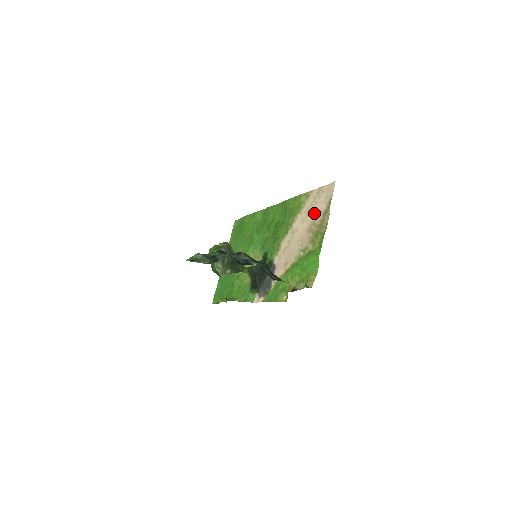
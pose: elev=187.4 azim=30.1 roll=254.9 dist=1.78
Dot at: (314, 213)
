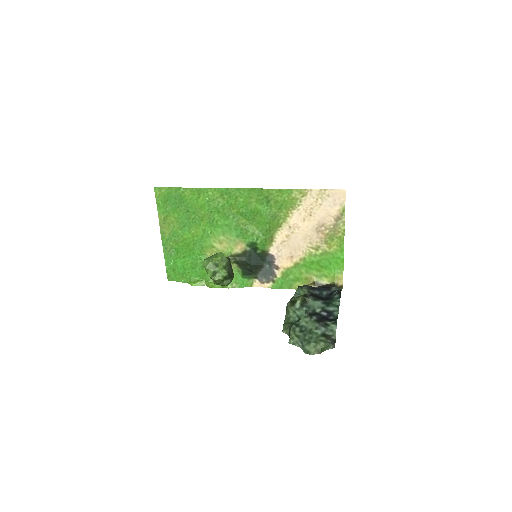
Dot at: (320, 215)
